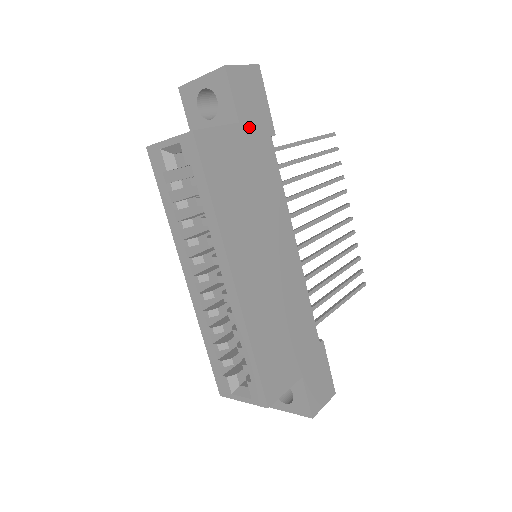
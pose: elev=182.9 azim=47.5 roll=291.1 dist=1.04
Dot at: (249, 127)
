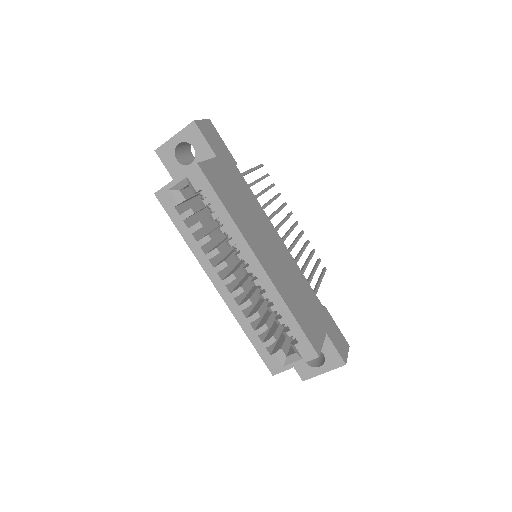
Dot at: (222, 160)
